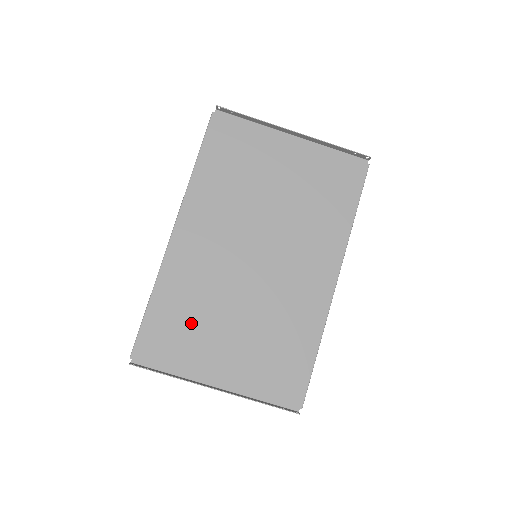
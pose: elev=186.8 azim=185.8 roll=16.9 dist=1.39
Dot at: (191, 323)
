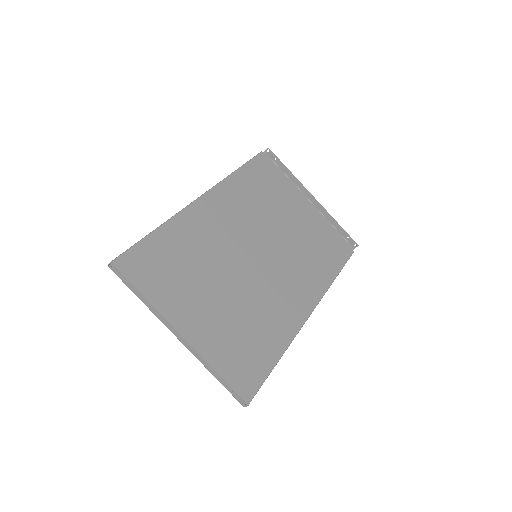
Dot at: (181, 270)
